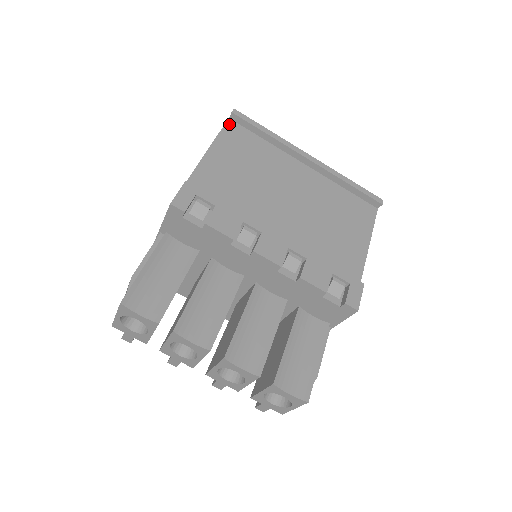
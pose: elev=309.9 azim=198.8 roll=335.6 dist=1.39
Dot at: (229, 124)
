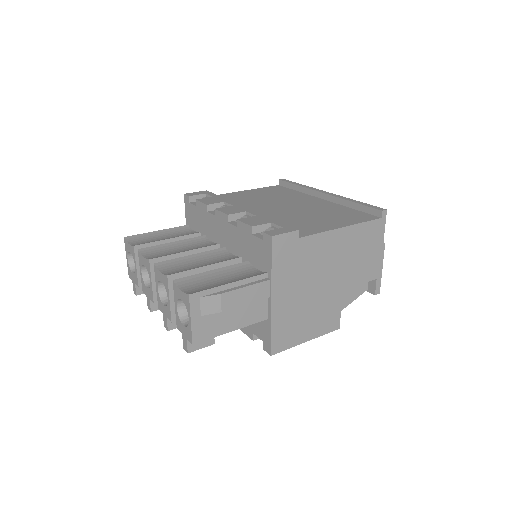
Dot at: (275, 186)
